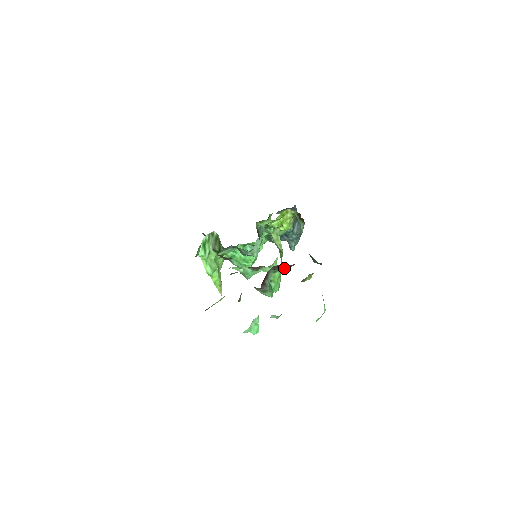
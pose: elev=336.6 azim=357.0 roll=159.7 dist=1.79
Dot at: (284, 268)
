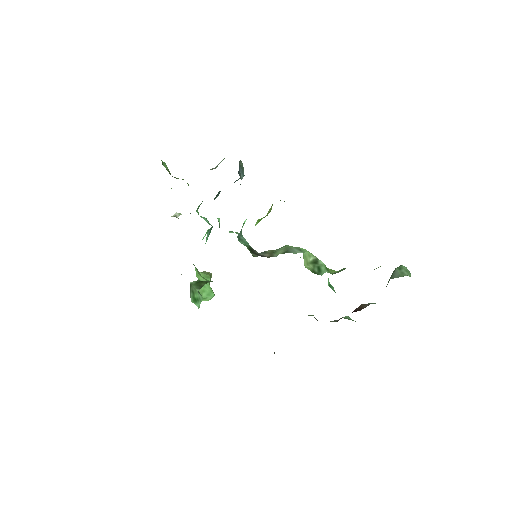
Dot at: occluded
